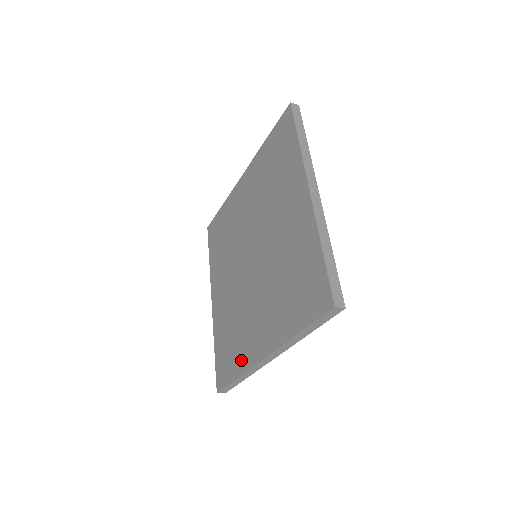
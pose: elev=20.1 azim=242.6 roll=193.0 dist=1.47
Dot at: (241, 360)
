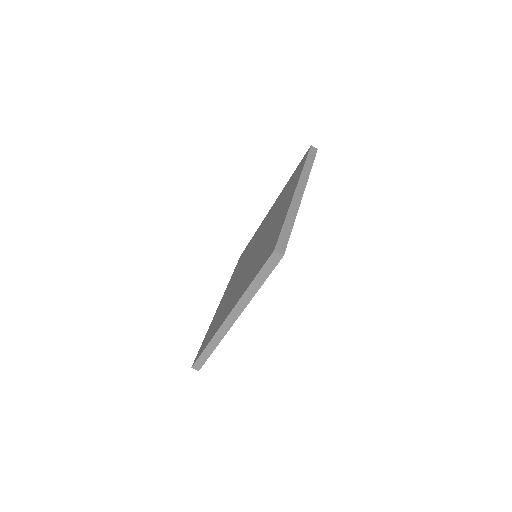
Dot at: (281, 220)
